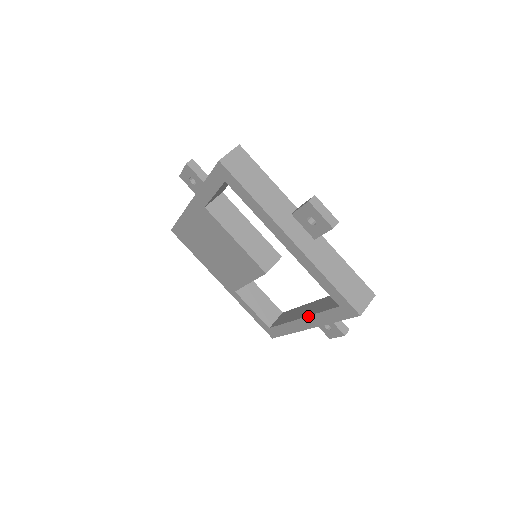
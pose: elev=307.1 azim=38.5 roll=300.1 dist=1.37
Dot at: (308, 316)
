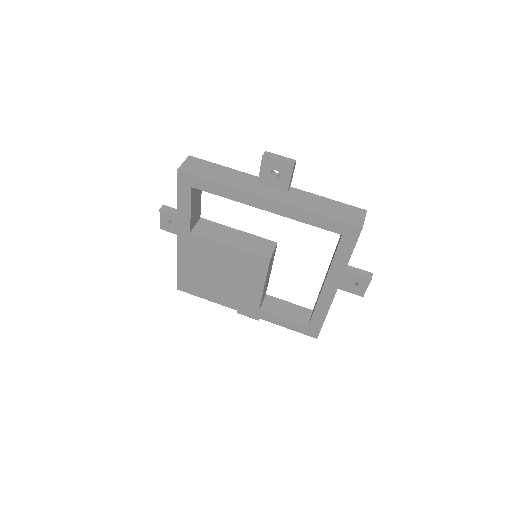
Dot at: (327, 275)
